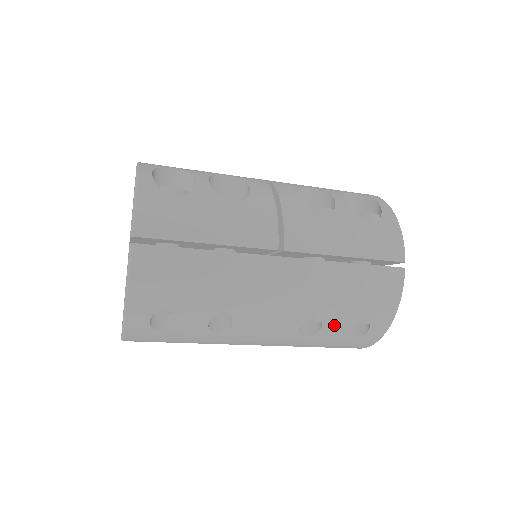
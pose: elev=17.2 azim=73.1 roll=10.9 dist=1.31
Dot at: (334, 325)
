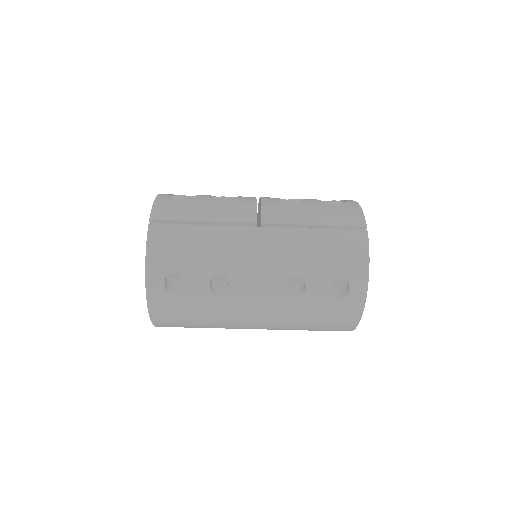
Dot at: (316, 283)
